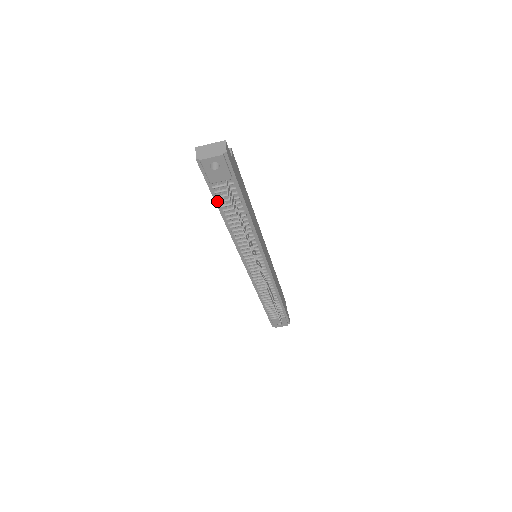
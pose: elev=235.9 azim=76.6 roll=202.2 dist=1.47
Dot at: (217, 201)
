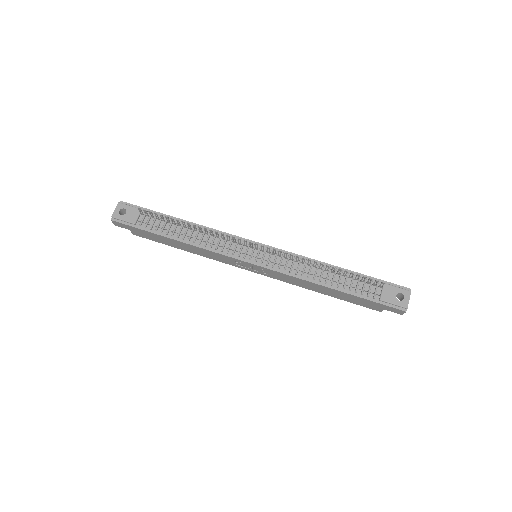
Dot at: (155, 232)
